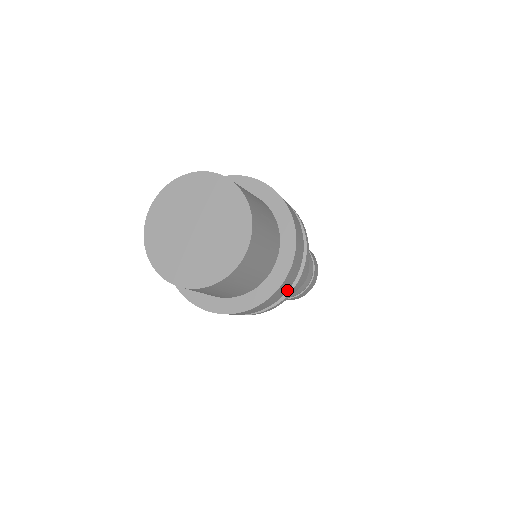
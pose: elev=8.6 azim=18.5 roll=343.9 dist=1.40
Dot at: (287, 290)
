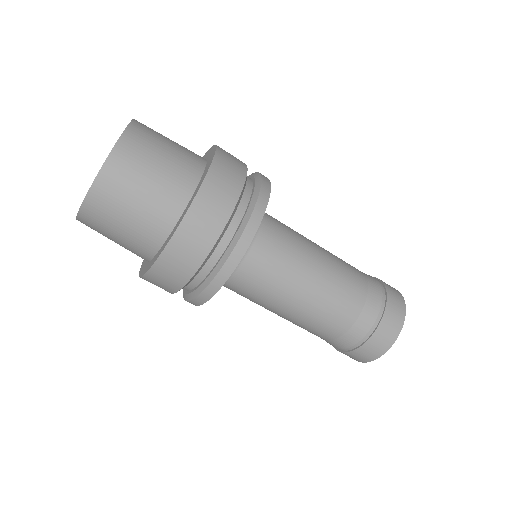
Dot at: (230, 214)
